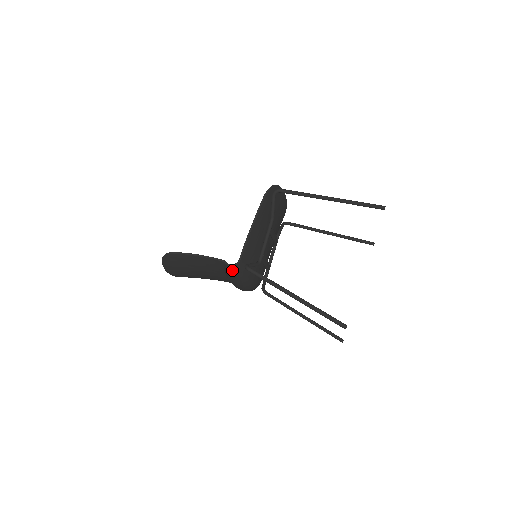
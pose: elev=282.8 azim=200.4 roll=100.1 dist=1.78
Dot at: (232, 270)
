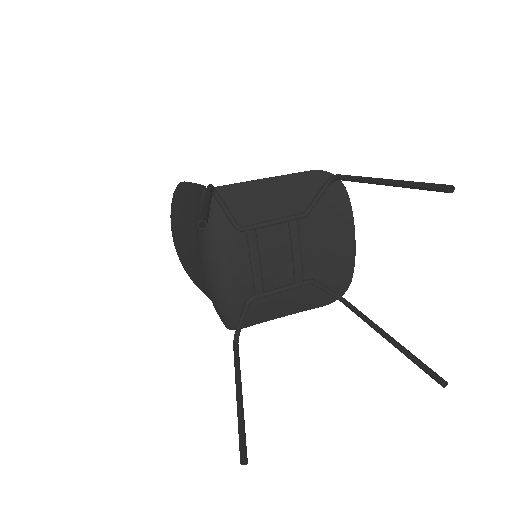
Dot at: (201, 199)
